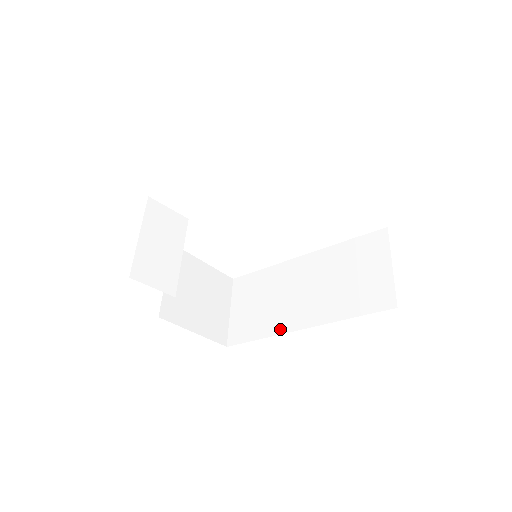
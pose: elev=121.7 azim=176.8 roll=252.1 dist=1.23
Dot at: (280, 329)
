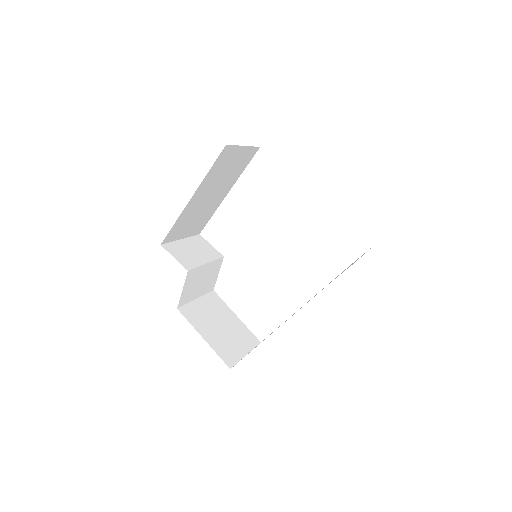
Dot at: occluded
